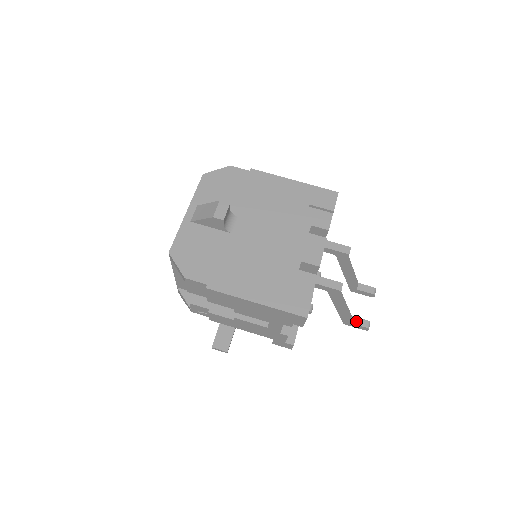
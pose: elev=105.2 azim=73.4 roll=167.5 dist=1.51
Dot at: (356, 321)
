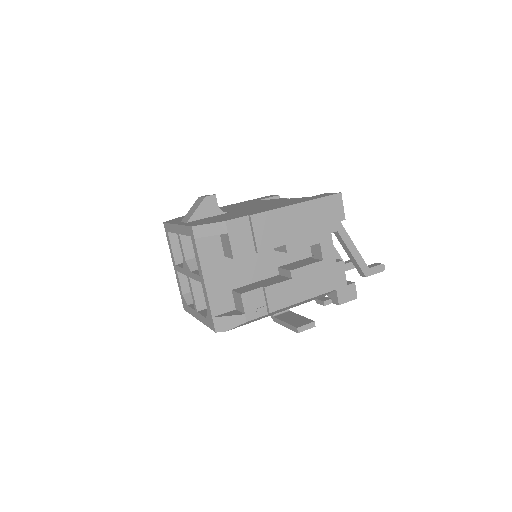
Dot at: (370, 266)
